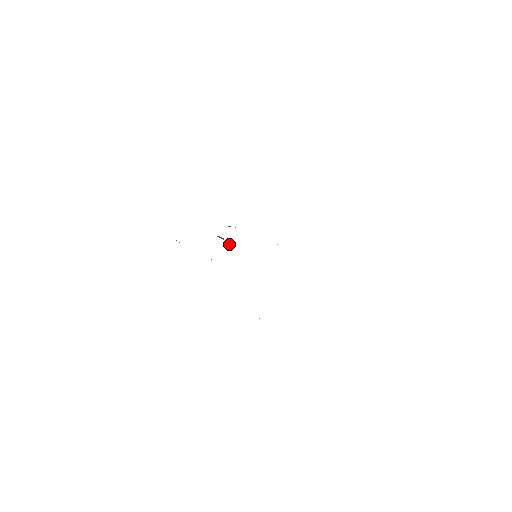
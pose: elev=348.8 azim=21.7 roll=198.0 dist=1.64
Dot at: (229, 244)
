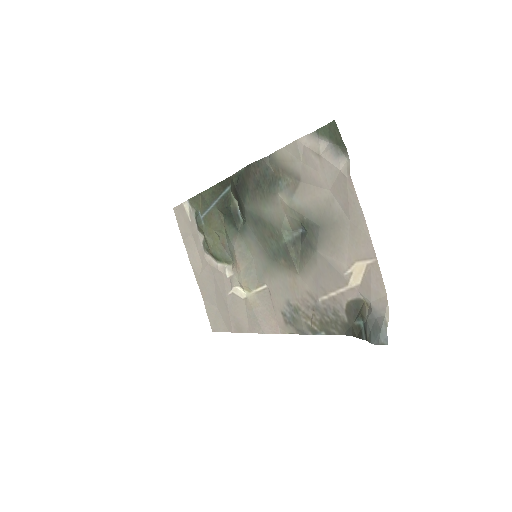
Dot at: (241, 218)
